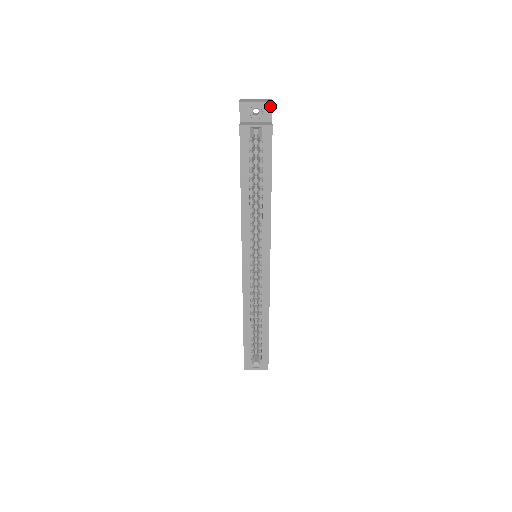
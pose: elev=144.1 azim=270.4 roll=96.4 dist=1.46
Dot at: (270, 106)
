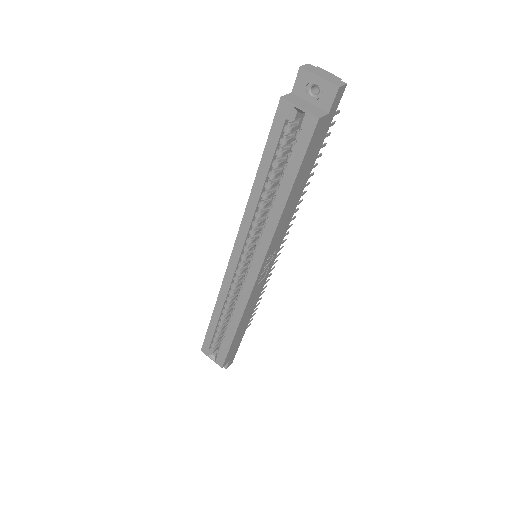
Dot at: (334, 91)
